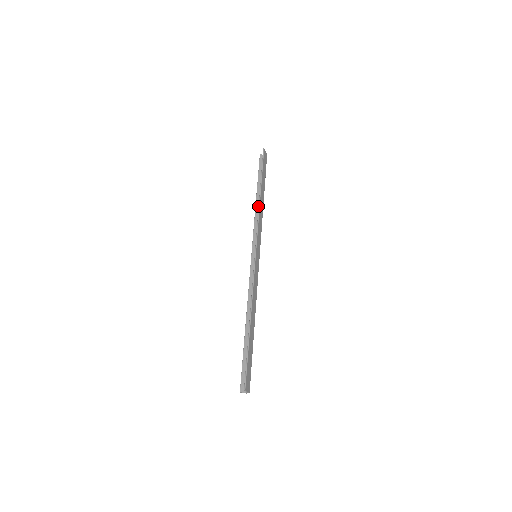
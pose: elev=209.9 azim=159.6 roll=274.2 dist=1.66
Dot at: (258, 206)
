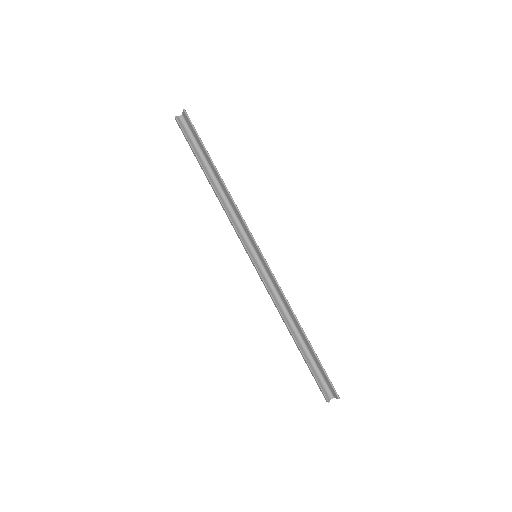
Dot at: (218, 192)
